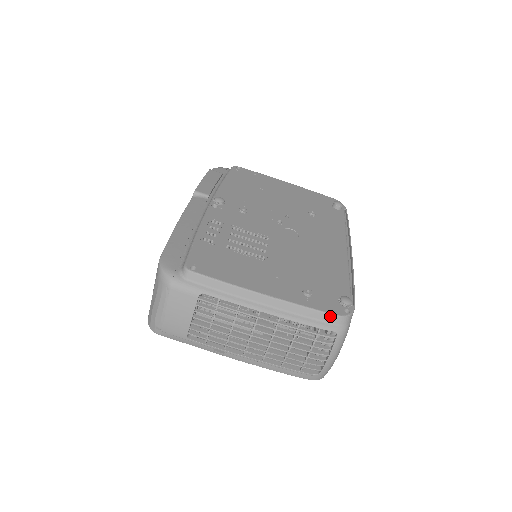
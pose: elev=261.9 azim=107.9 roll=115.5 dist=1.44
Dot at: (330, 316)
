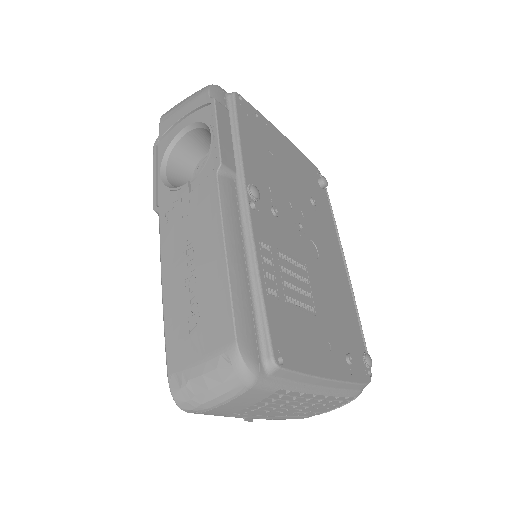
Dot at: (363, 386)
